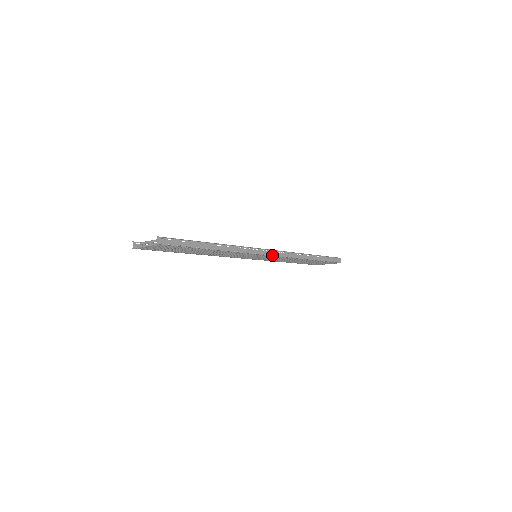
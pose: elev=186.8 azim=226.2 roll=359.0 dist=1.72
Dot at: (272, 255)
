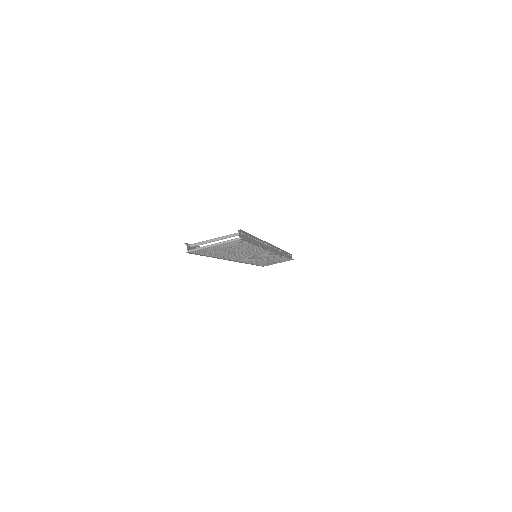
Dot at: occluded
